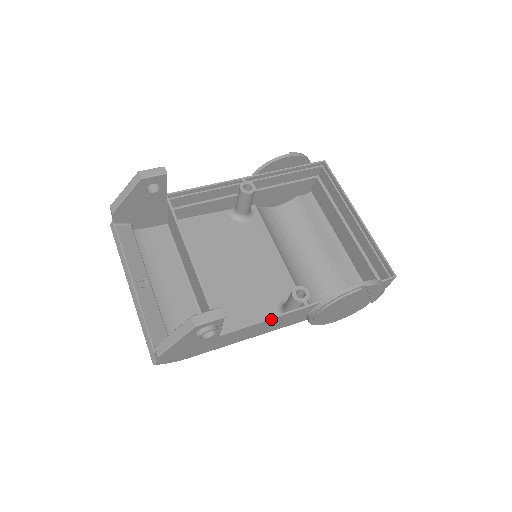
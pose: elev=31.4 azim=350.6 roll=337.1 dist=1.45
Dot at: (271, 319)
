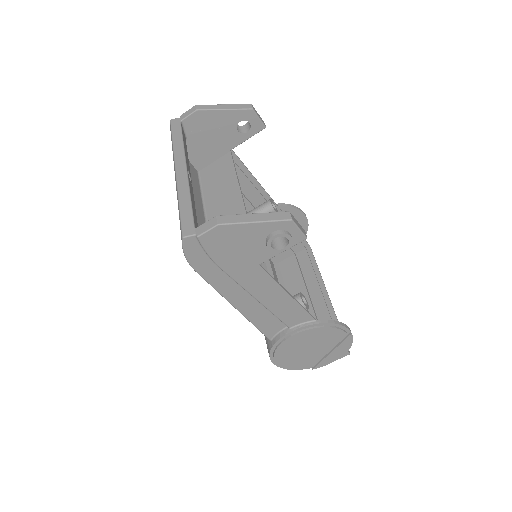
Dot at: (288, 295)
